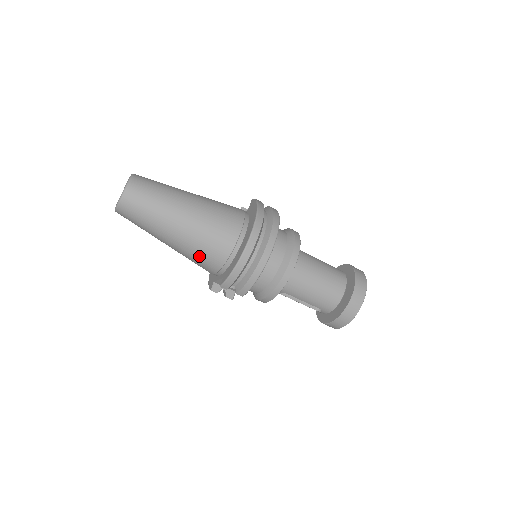
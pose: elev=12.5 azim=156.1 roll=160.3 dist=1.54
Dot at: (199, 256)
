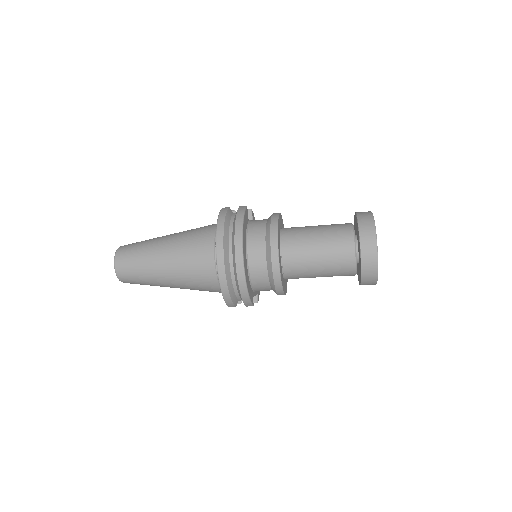
Dot at: (199, 289)
